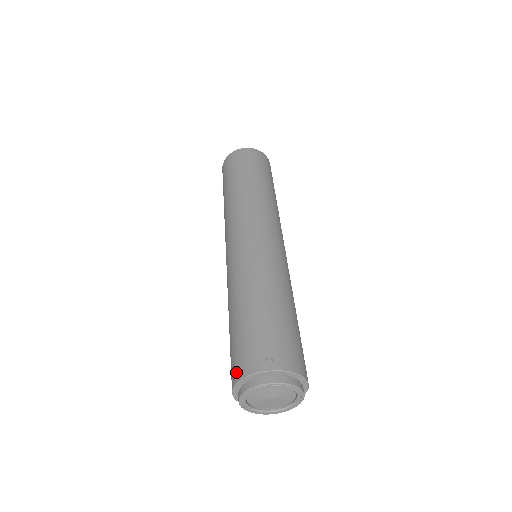
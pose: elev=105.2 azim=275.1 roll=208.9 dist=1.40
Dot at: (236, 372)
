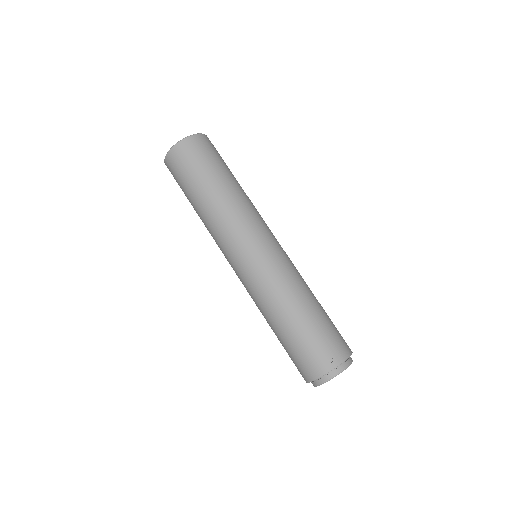
Dot at: (308, 374)
